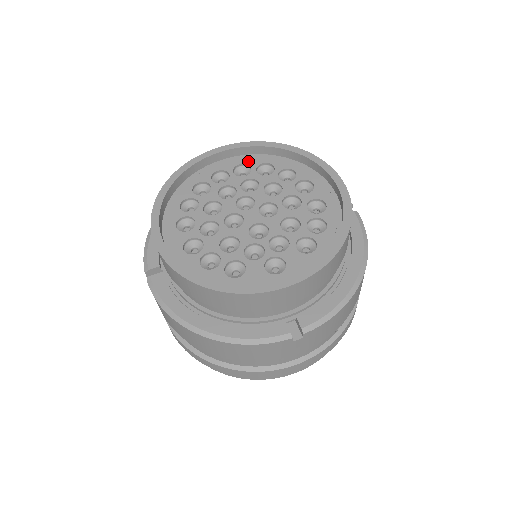
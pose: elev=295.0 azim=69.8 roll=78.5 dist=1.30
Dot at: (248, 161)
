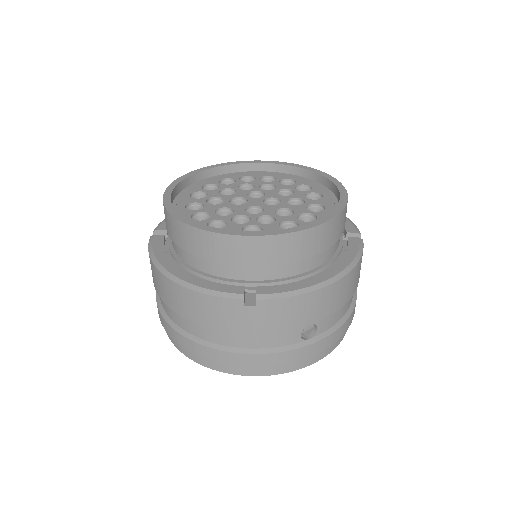
Dot at: (277, 175)
